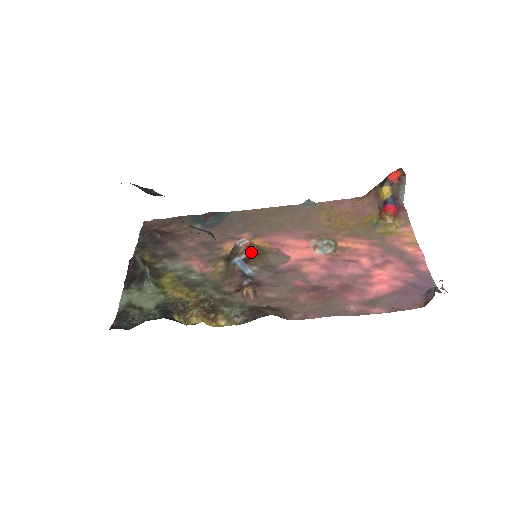
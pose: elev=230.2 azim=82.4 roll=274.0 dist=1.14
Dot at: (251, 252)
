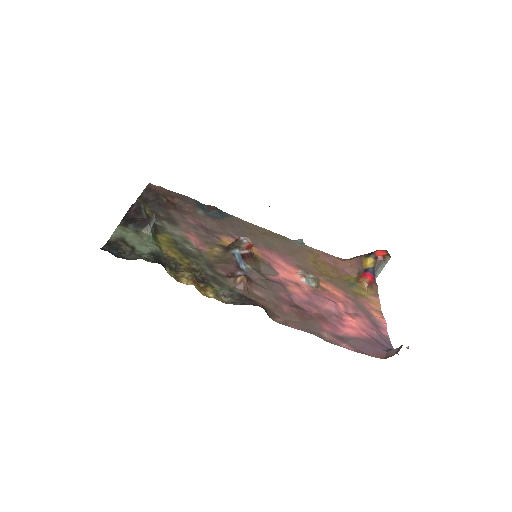
Dot at: (249, 252)
